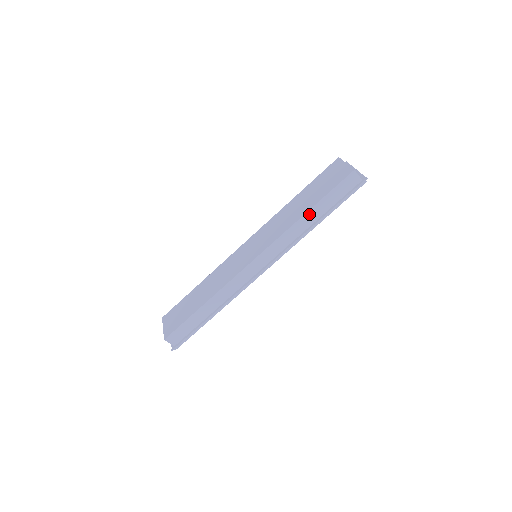
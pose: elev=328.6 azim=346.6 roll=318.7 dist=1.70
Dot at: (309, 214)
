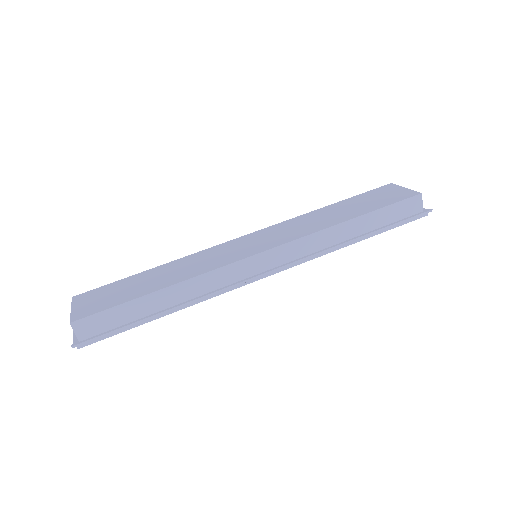
Dot at: (353, 223)
